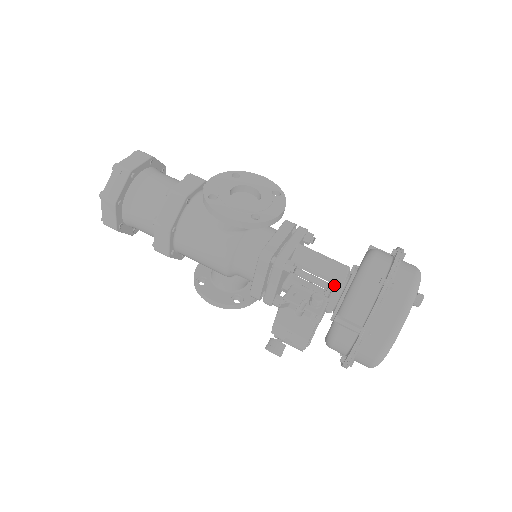
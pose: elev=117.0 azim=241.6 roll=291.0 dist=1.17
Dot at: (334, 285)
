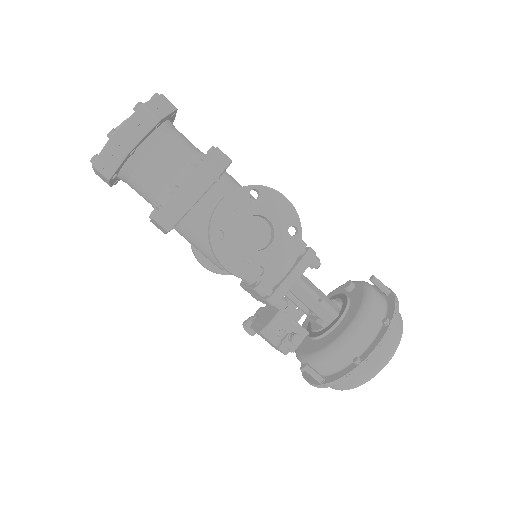
Dot at: (319, 319)
